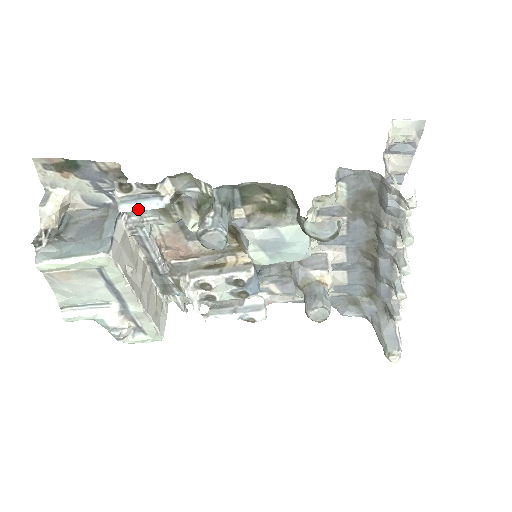
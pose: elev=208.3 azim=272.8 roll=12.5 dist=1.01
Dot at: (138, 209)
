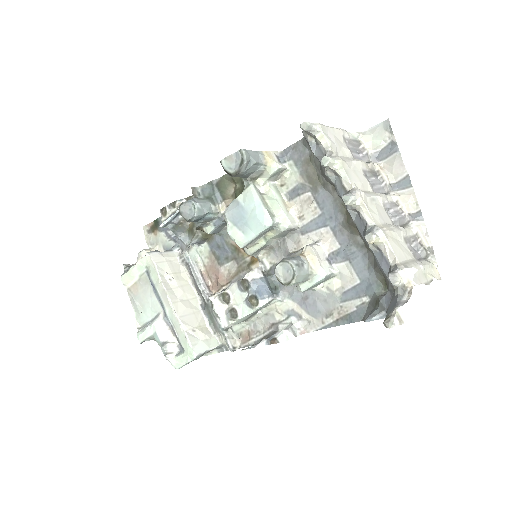
Dot at: (167, 221)
